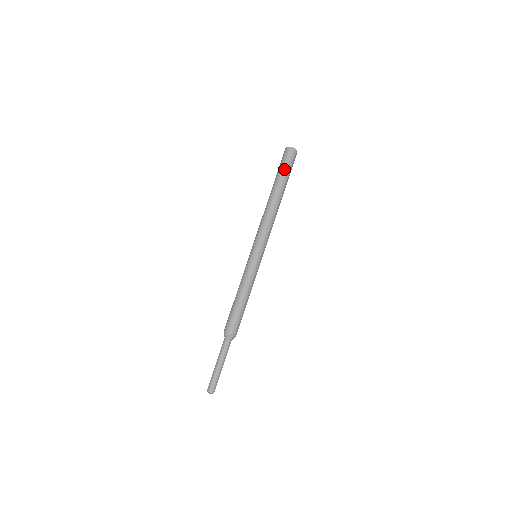
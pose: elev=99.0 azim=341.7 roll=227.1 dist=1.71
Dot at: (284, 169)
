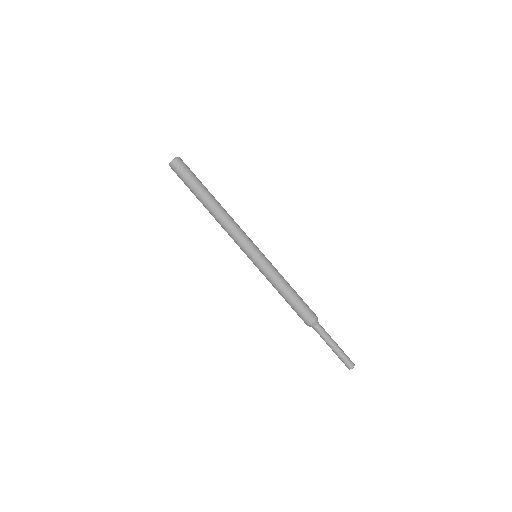
Dot at: (189, 181)
